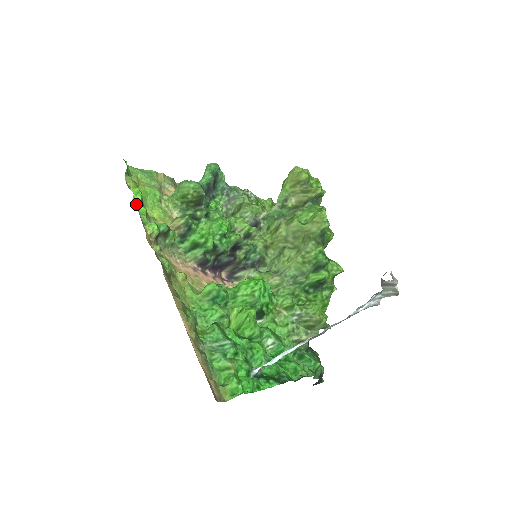
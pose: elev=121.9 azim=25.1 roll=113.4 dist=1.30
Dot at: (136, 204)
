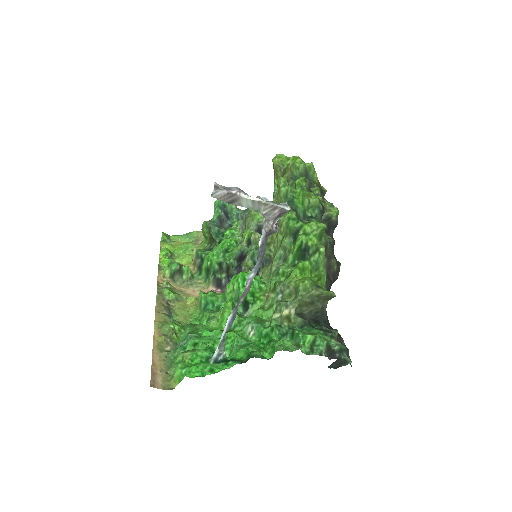
Dot at: (161, 259)
